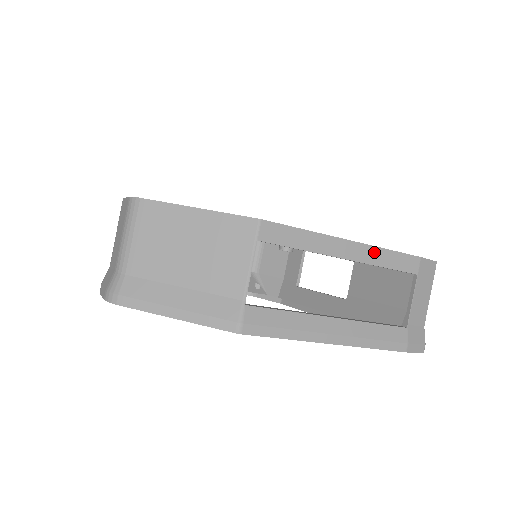
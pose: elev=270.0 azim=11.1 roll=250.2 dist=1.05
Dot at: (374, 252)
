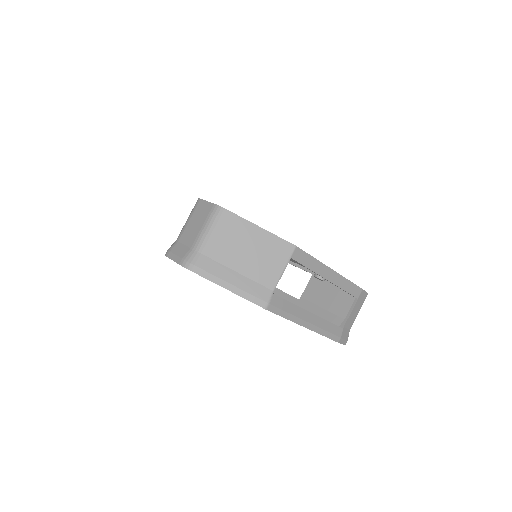
Dot at: (342, 280)
